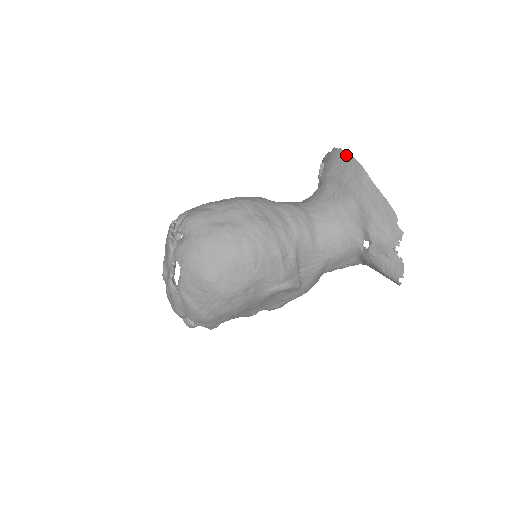
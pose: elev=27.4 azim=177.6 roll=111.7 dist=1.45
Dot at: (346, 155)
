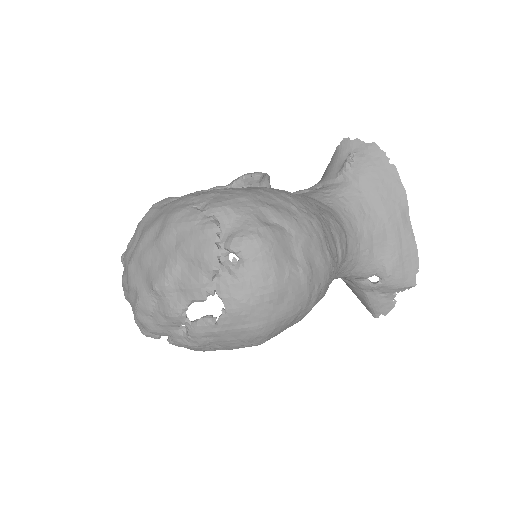
Dot at: (391, 167)
